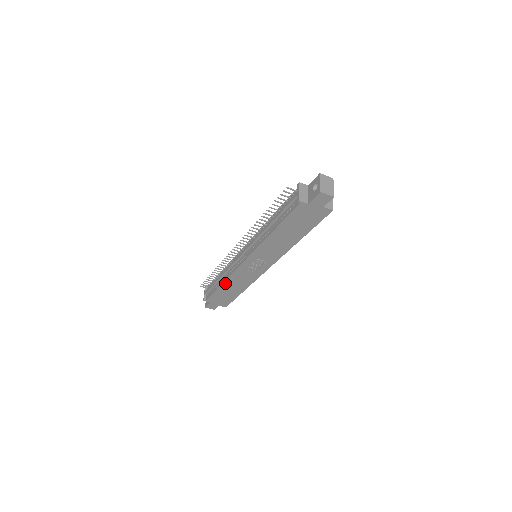
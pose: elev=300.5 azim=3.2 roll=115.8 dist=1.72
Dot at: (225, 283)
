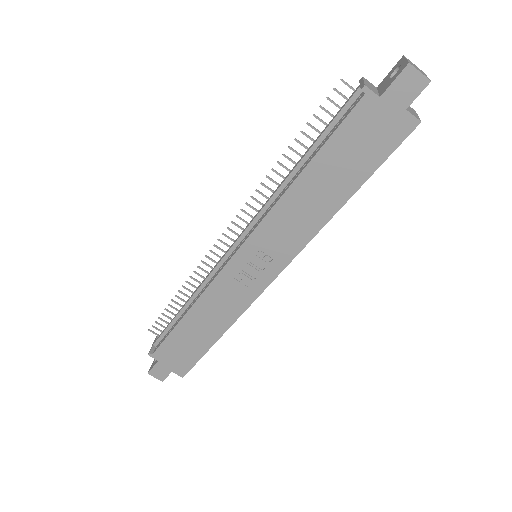
Dot at: (192, 311)
